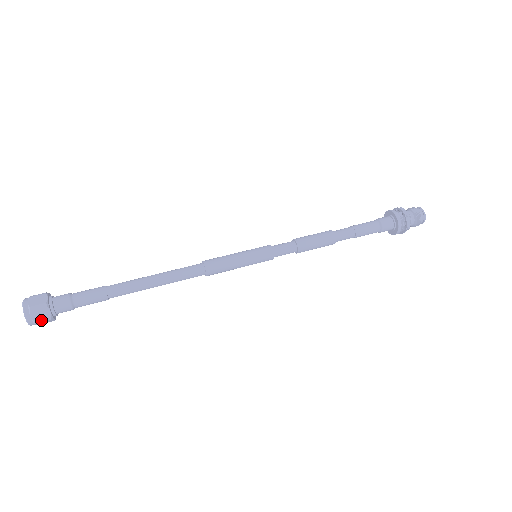
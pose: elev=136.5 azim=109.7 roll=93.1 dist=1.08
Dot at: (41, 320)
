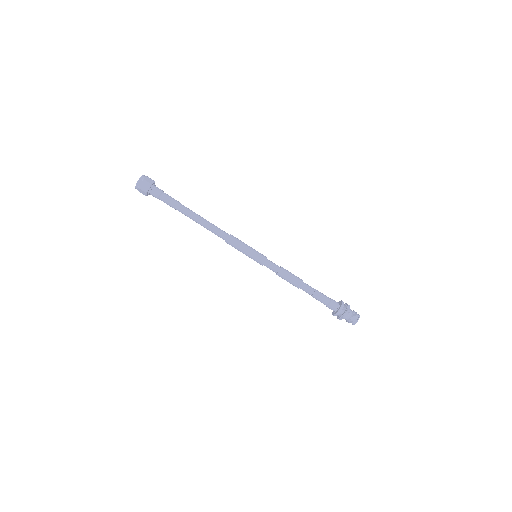
Dot at: occluded
